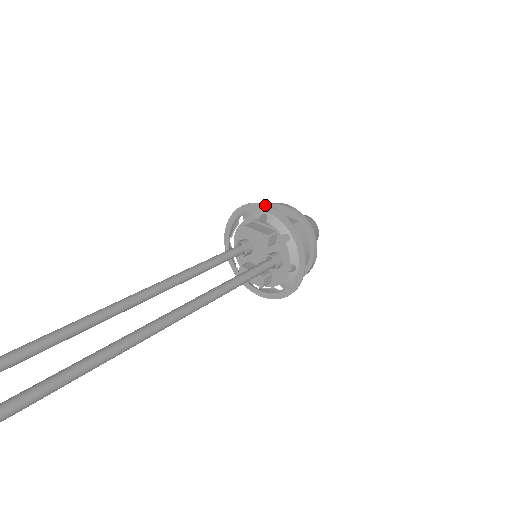
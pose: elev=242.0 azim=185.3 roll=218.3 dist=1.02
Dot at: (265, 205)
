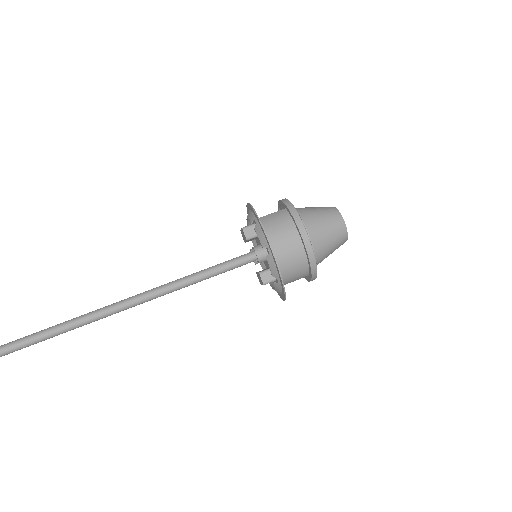
Dot at: (247, 205)
